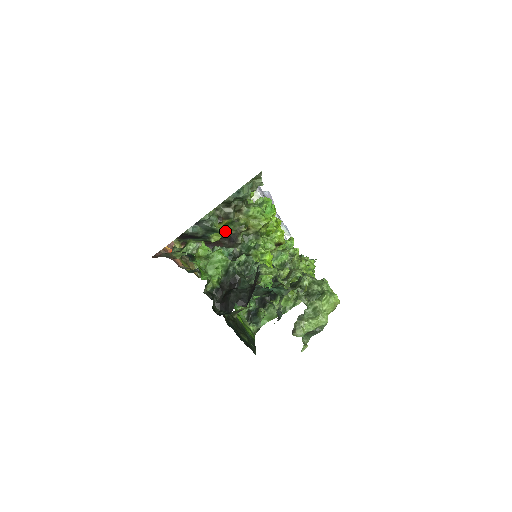
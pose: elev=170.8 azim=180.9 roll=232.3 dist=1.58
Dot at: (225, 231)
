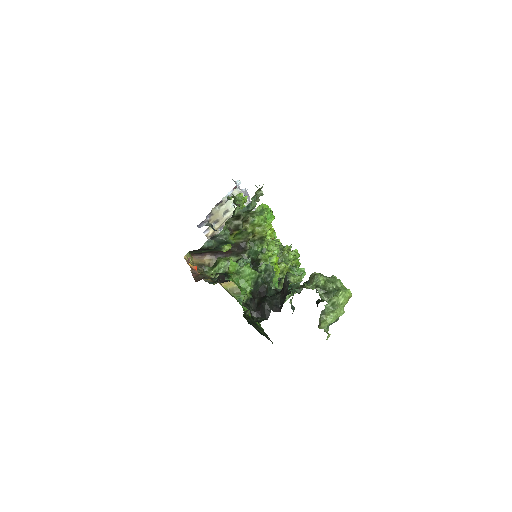
Dot at: occluded
